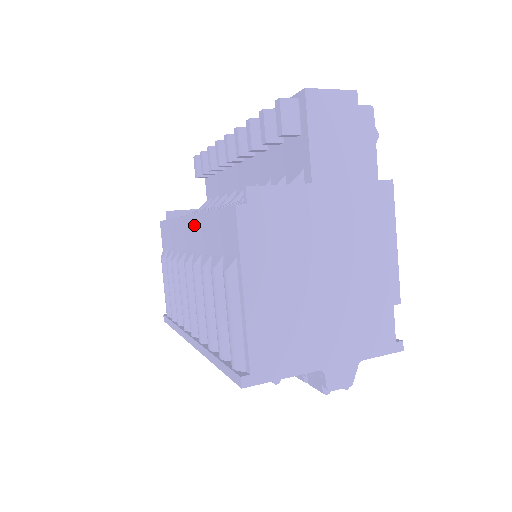
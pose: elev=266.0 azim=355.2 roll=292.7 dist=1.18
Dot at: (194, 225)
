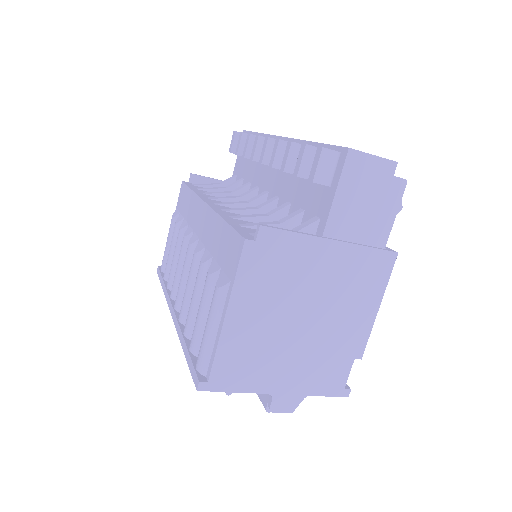
Dot at: (208, 217)
